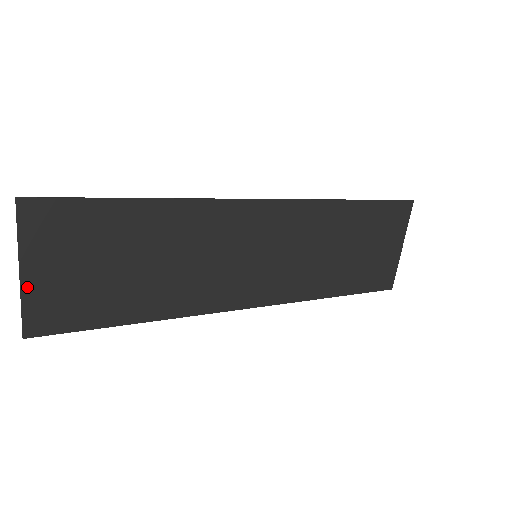
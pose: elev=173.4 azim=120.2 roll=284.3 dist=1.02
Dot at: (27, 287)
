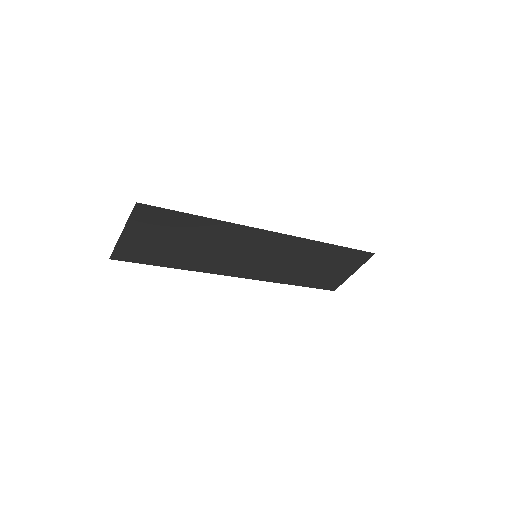
Dot at: (123, 240)
